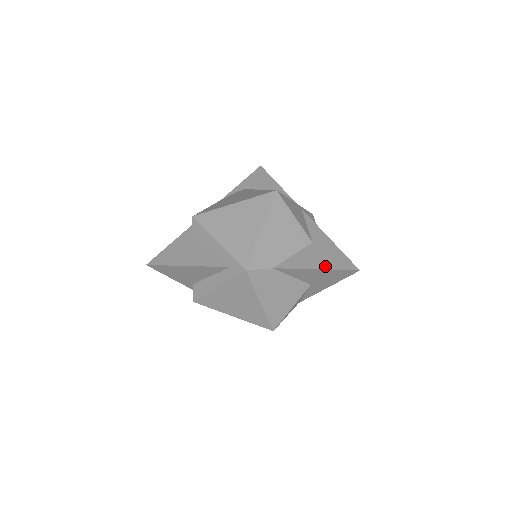
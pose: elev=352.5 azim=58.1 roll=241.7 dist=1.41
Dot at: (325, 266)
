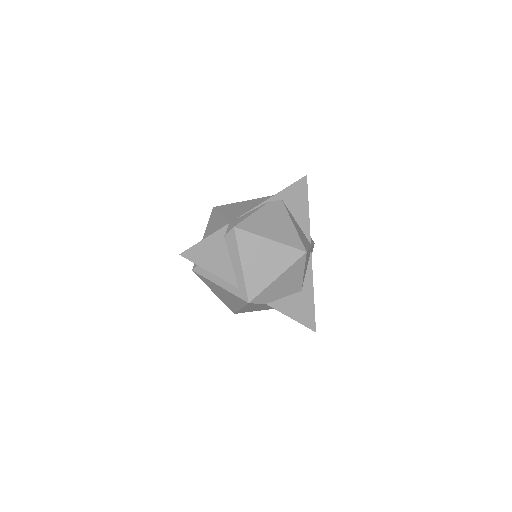
Dot at: (298, 318)
